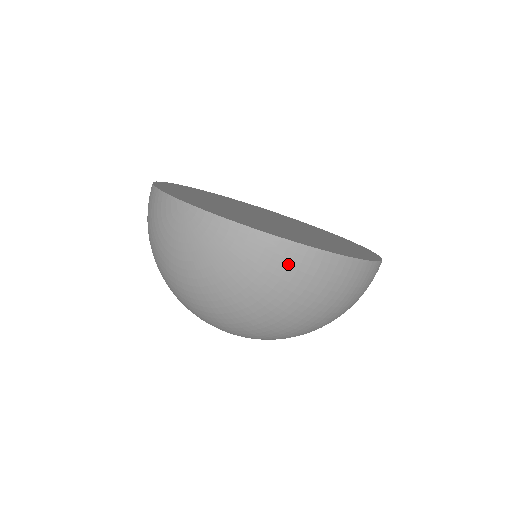
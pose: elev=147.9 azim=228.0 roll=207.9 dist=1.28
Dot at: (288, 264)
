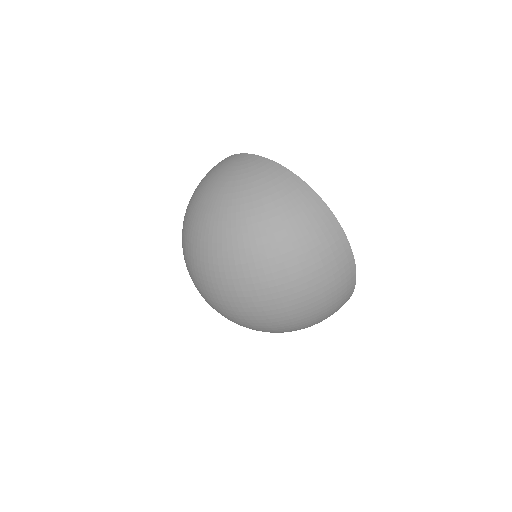
Dot at: (303, 200)
